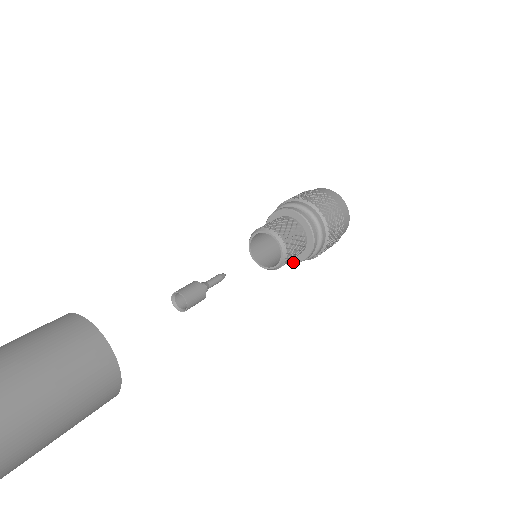
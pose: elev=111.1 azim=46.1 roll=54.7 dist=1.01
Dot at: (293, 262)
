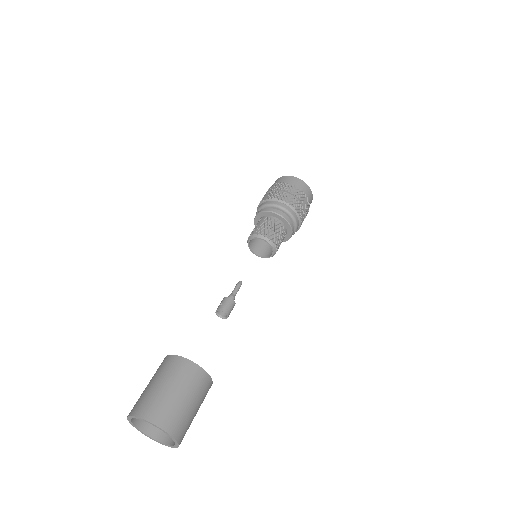
Dot at: occluded
